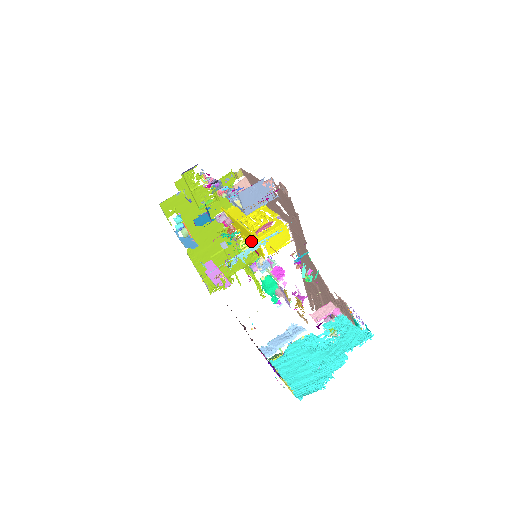
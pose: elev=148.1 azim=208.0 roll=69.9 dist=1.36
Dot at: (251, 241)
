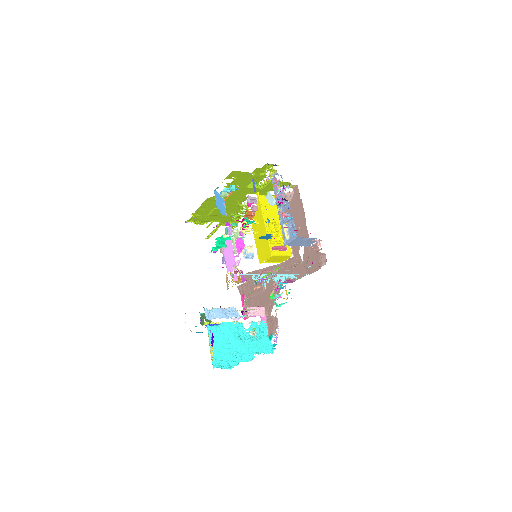
Dot at: (261, 243)
